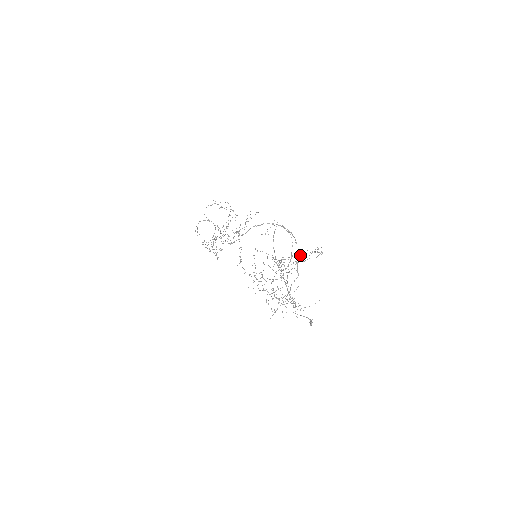
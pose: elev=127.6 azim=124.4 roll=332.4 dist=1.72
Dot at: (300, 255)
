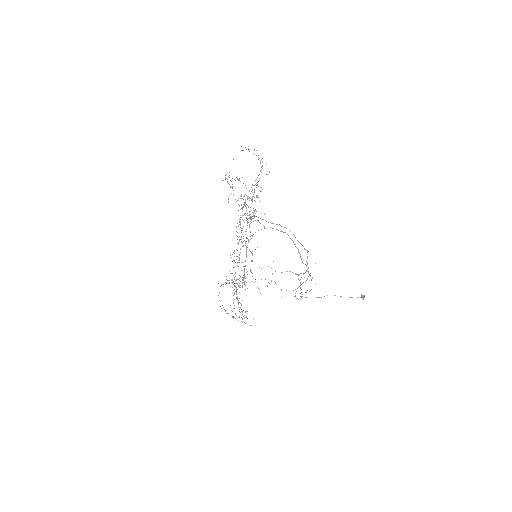
Dot at: occluded
